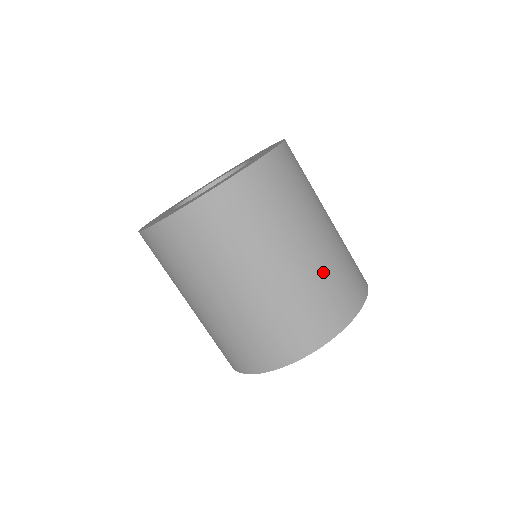
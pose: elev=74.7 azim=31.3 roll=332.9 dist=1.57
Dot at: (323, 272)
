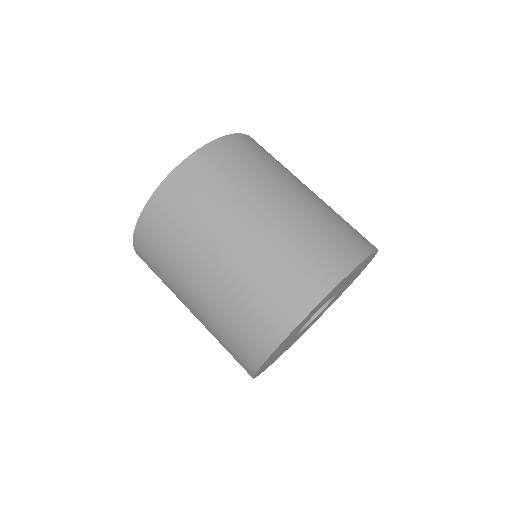
Dot at: (332, 210)
